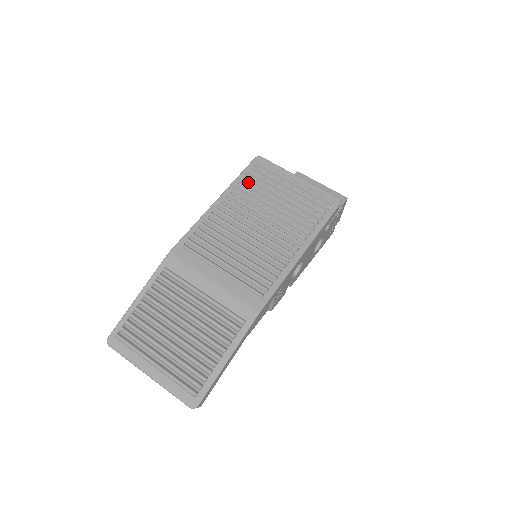
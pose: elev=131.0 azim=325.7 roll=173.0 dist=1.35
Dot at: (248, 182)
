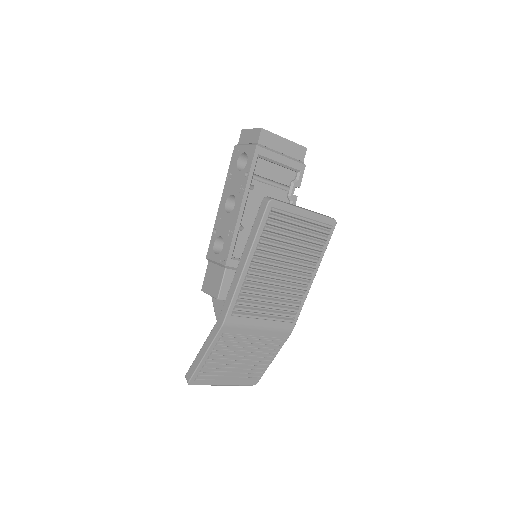
Dot at: (267, 232)
